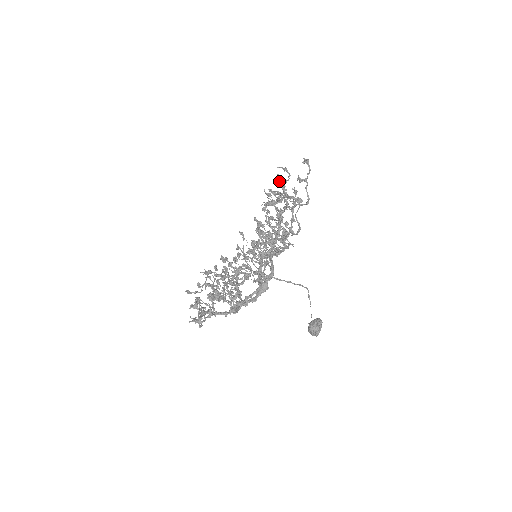
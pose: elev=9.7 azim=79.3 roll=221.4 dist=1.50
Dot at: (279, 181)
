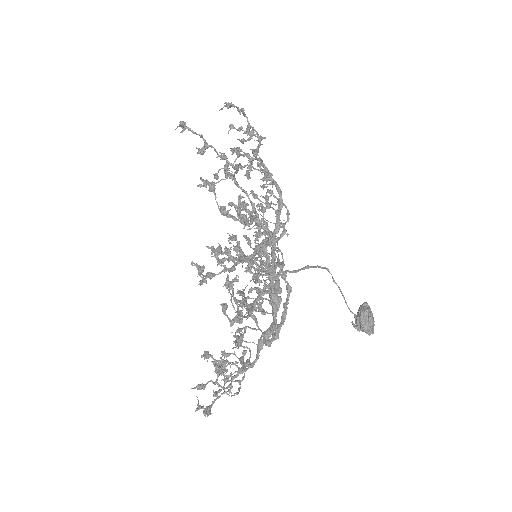
Dot at: (231, 128)
